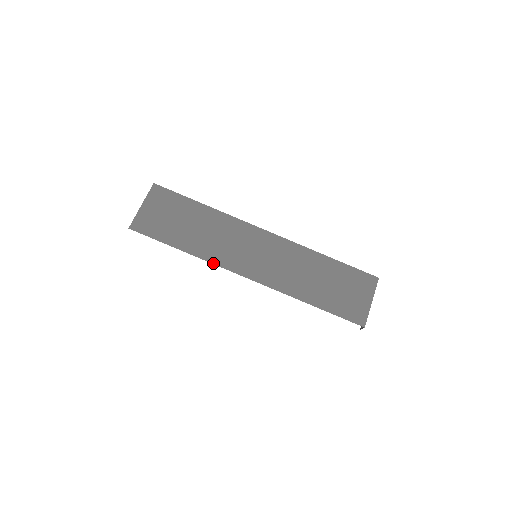
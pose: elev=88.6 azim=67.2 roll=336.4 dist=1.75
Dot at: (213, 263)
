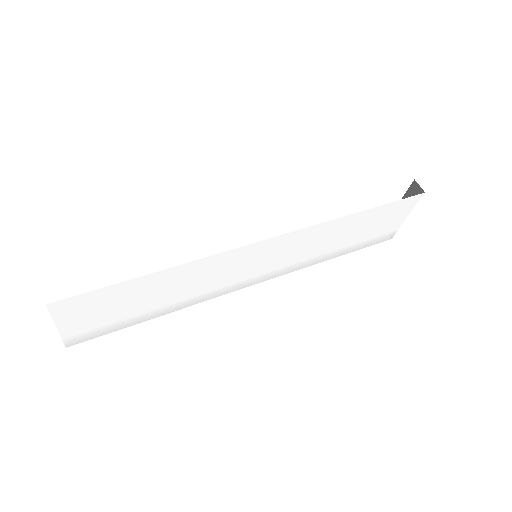
Dot at: occluded
